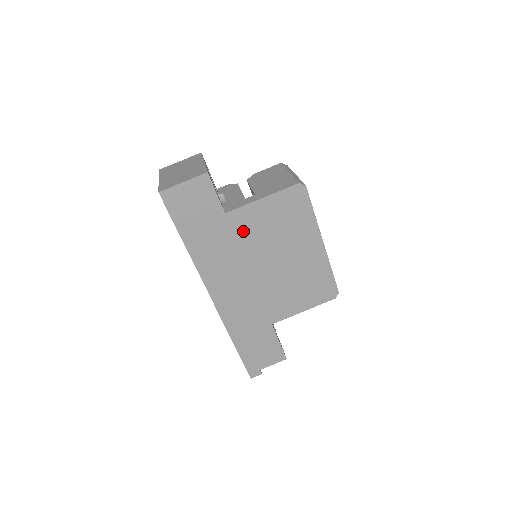
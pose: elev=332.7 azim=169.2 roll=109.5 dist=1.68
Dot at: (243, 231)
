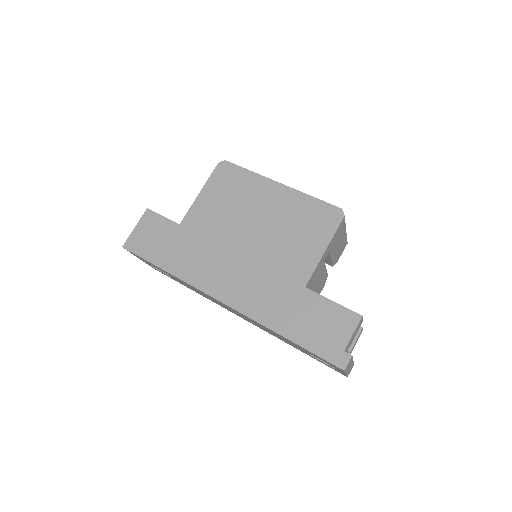
Dot at: (204, 226)
